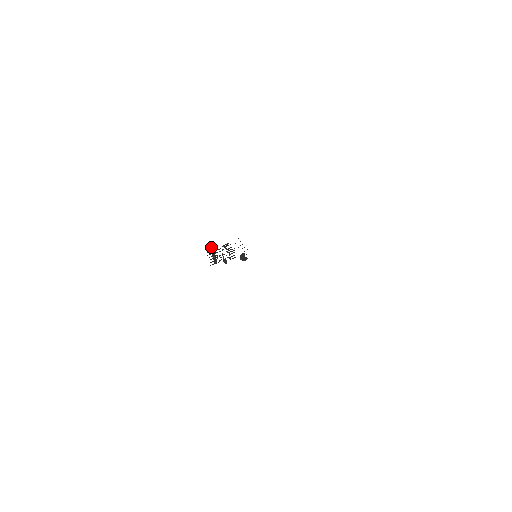
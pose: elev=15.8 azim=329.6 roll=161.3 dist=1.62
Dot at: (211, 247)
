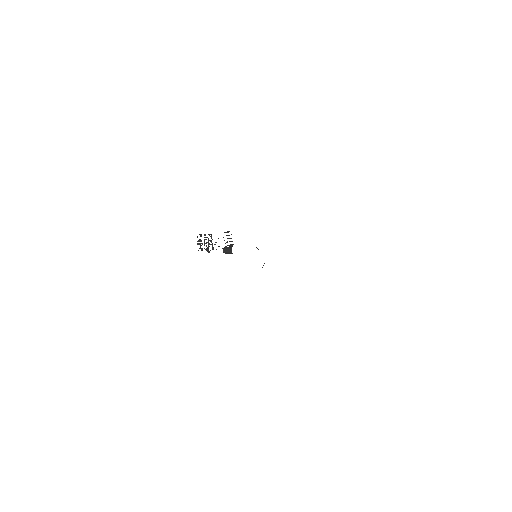
Dot at: (201, 234)
